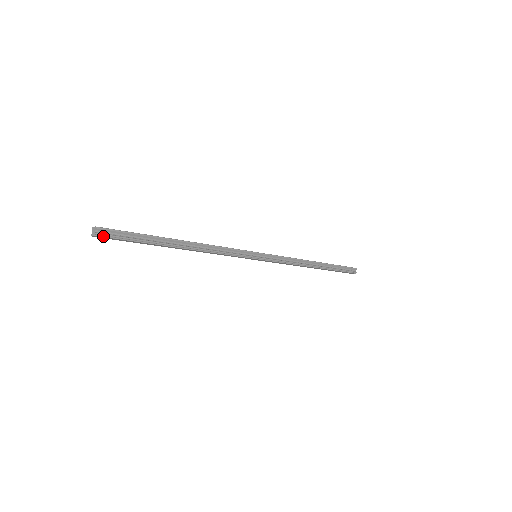
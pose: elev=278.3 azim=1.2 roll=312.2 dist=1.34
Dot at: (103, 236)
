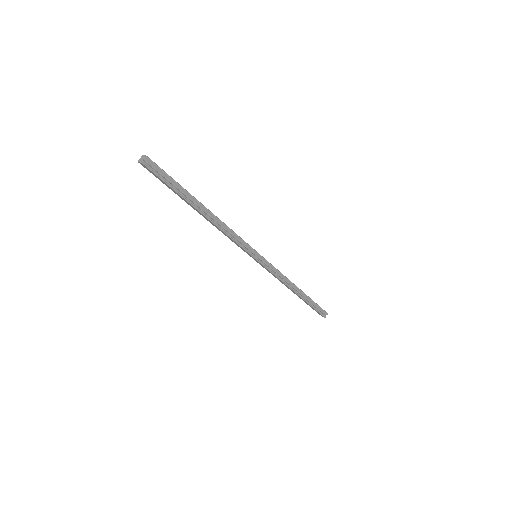
Dot at: (148, 167)
